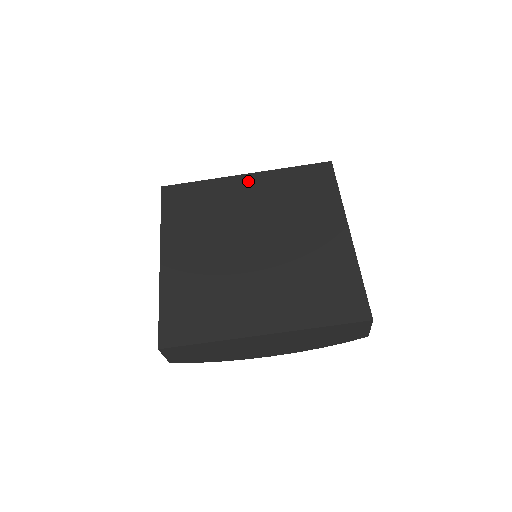
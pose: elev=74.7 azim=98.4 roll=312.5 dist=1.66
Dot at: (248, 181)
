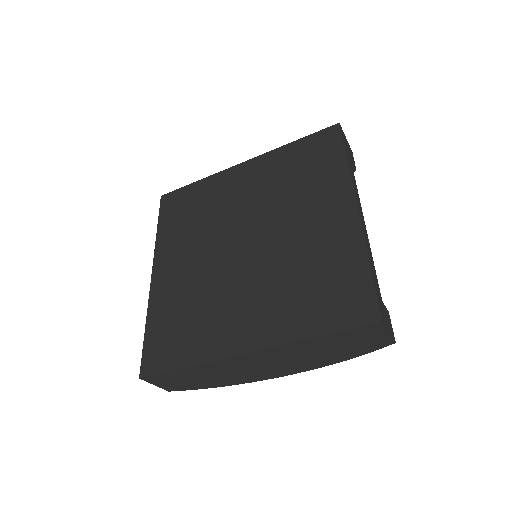
Dot at: (244, 170)
